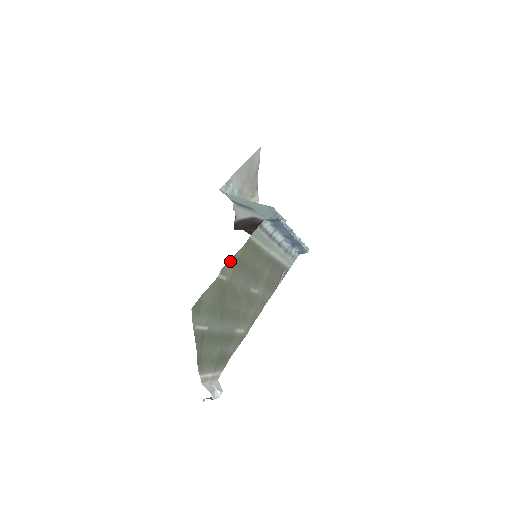
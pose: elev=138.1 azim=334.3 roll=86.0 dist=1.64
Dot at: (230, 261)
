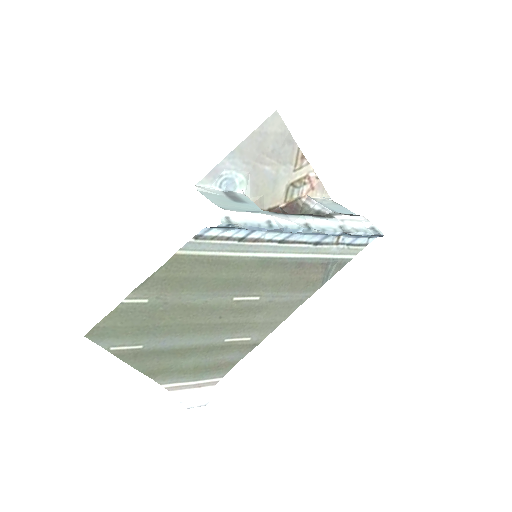
Dot at: (145, 283)
